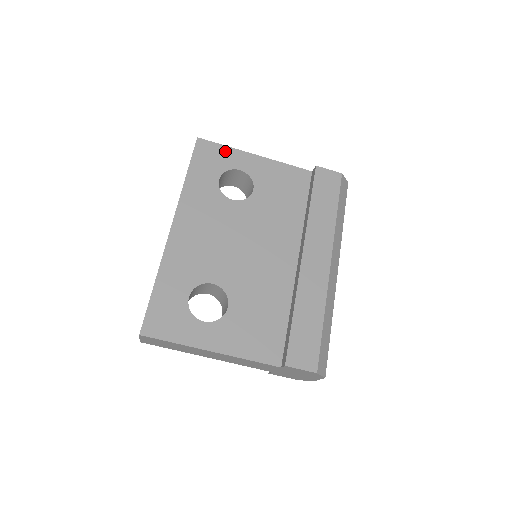
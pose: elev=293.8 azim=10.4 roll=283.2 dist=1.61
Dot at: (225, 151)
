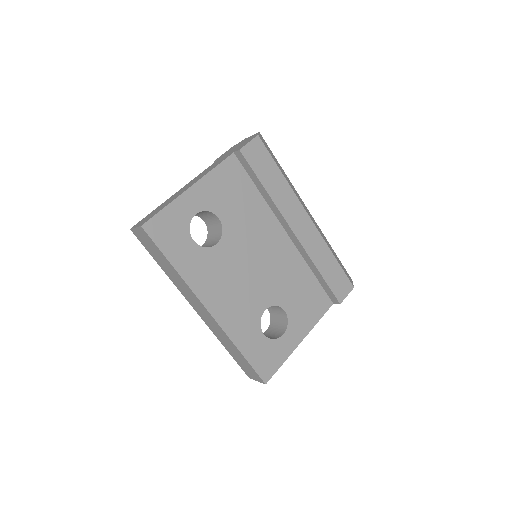
Dot at: (170, 212)
